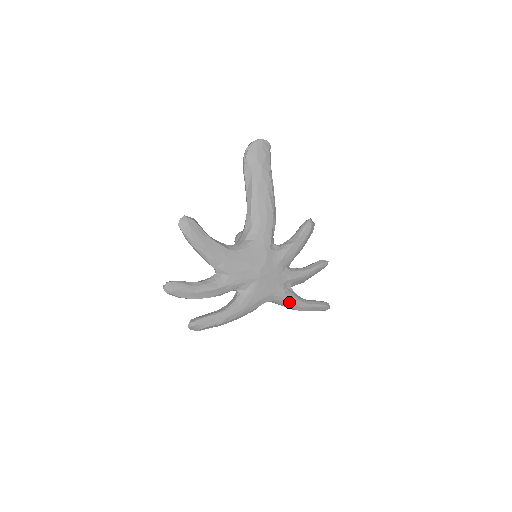
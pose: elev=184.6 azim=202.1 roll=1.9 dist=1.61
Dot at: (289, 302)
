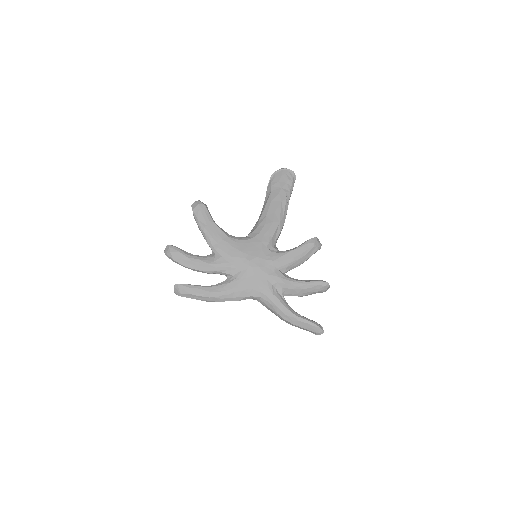
Dot at: (276, 305)
